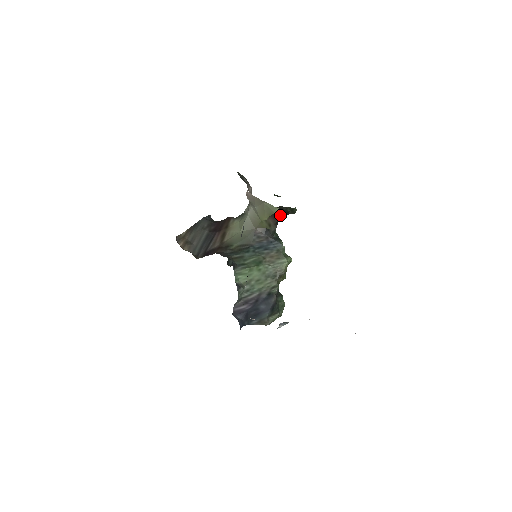
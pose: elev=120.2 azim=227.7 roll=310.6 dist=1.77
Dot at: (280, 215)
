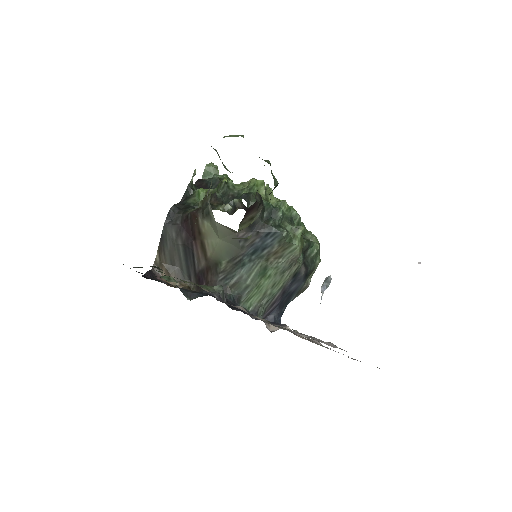
Dot at: occluded
